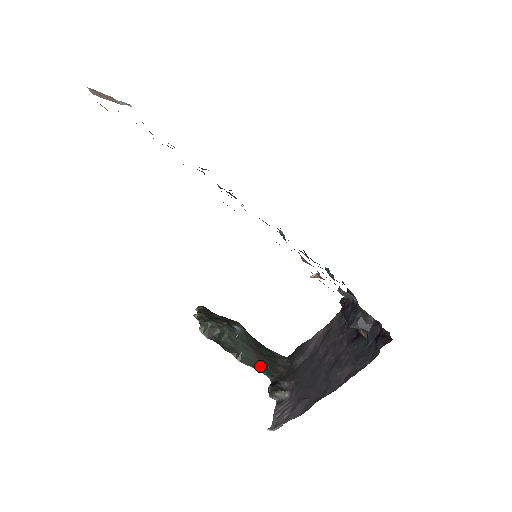
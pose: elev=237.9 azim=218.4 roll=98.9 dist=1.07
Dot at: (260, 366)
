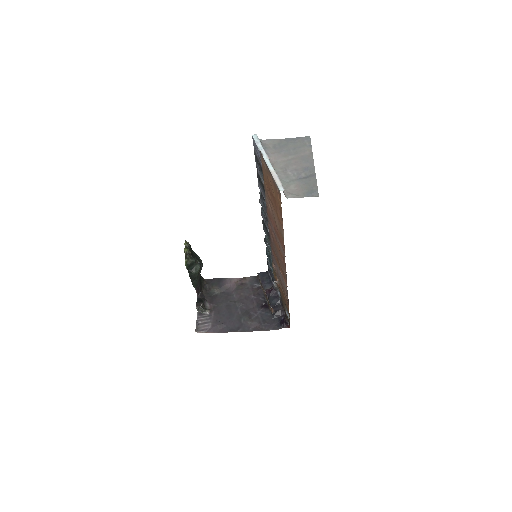
Dot at: (197, 287)
